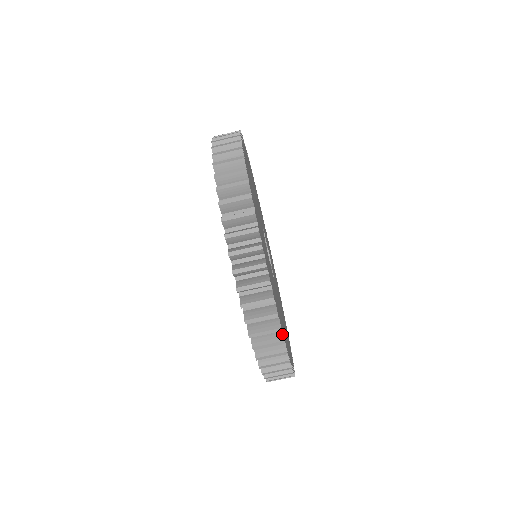
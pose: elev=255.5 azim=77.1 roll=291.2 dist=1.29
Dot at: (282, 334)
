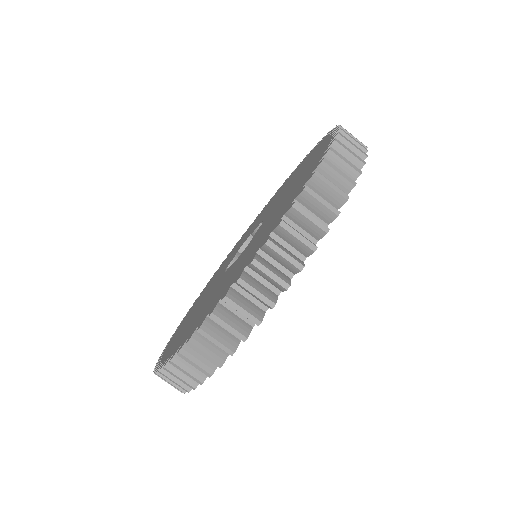
Dot at: occluded
